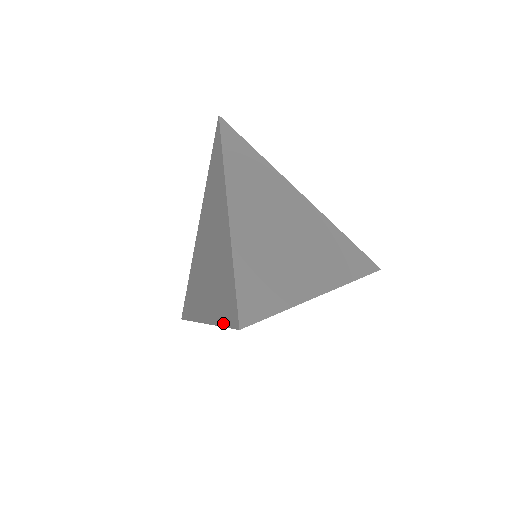
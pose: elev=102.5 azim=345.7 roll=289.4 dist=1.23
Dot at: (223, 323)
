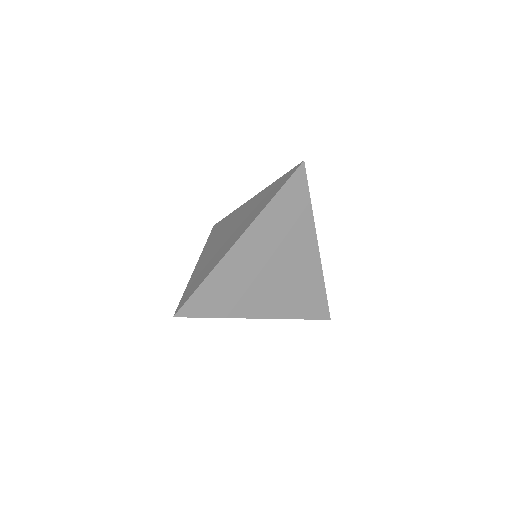
Dot at: (184, 294)
